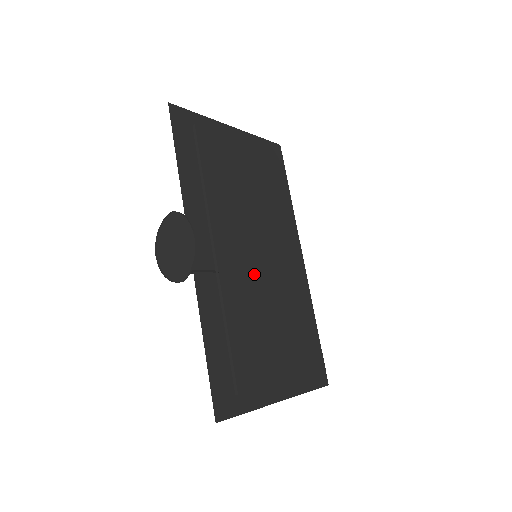
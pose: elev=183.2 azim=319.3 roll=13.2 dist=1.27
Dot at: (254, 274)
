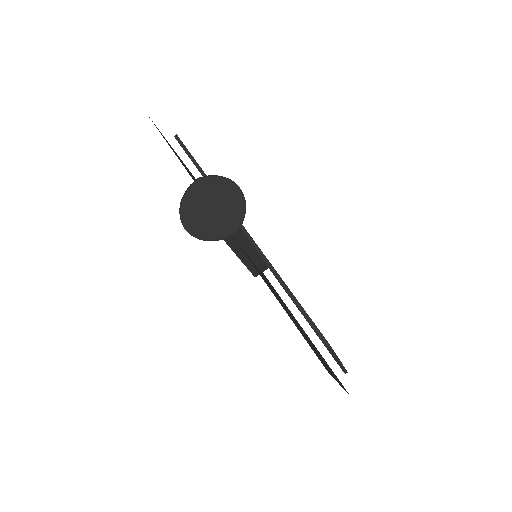
Dot at: occluded
